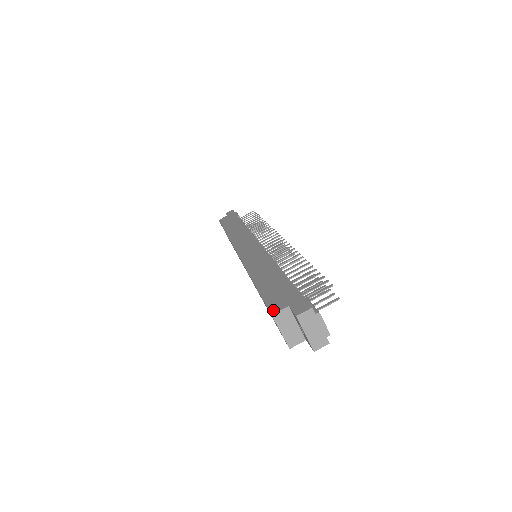
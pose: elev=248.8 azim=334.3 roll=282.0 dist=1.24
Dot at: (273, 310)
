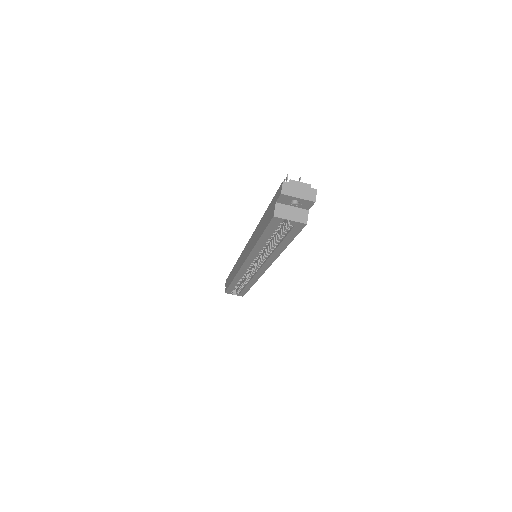
Dot at: (272, 216)
